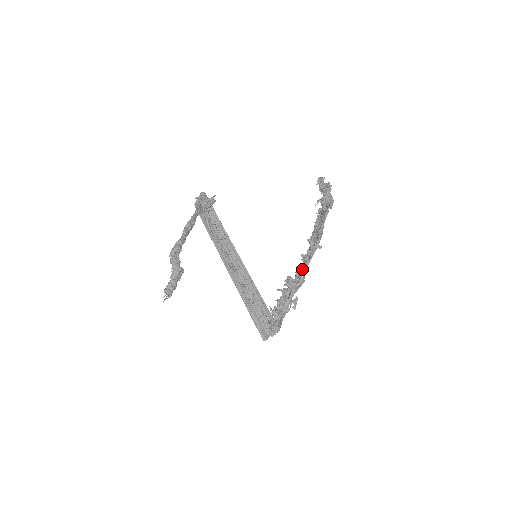
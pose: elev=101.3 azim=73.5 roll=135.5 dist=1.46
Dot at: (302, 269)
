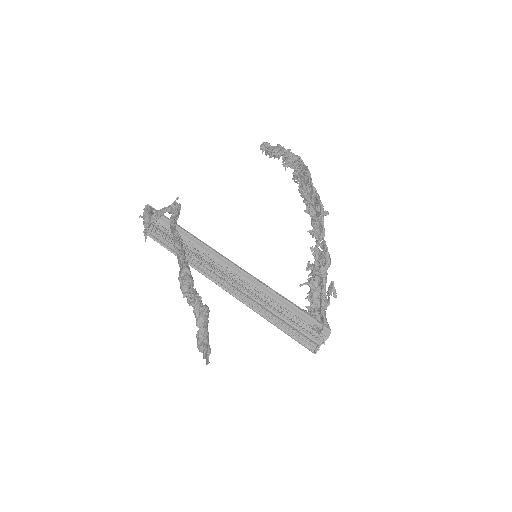
Dot at: occluded
